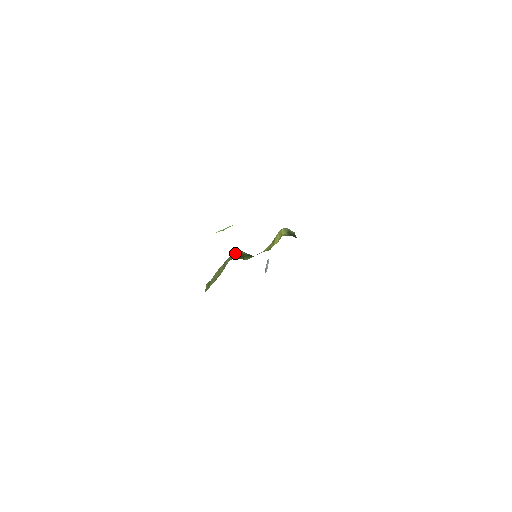
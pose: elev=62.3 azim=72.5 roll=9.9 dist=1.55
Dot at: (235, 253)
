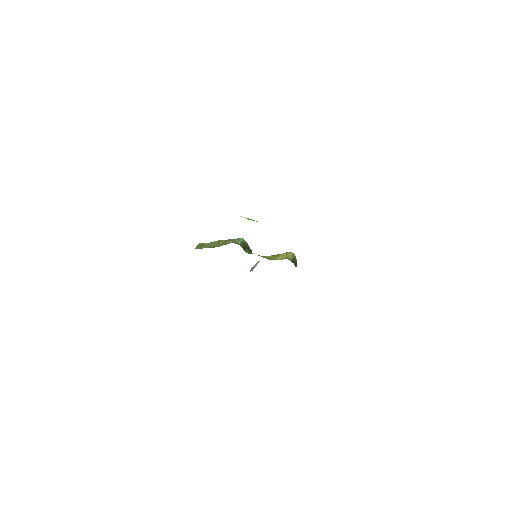
Dot at: (242, 240)
